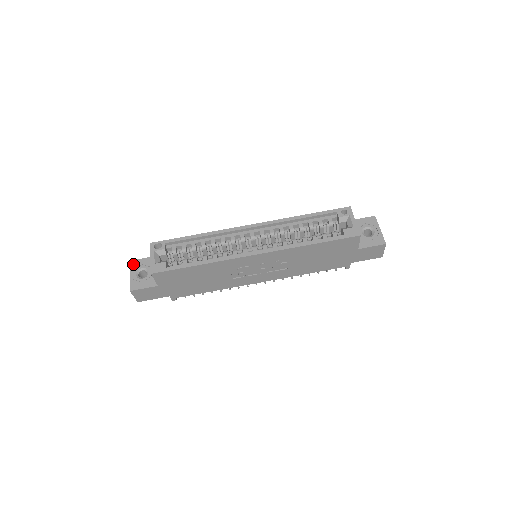
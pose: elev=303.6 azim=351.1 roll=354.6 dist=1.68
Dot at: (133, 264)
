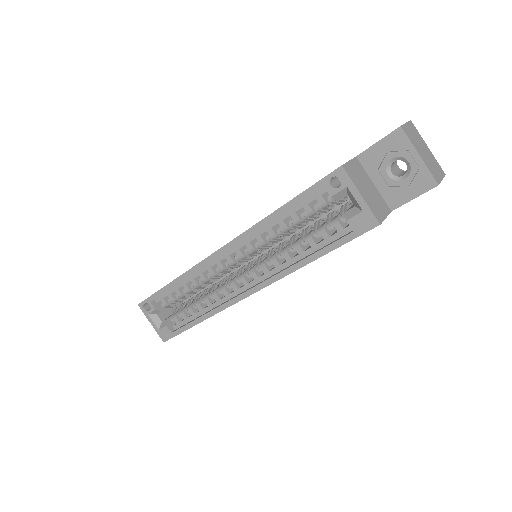
Dot at: occluded
